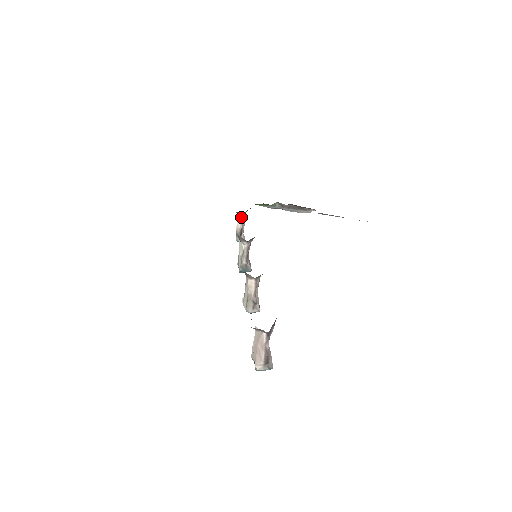
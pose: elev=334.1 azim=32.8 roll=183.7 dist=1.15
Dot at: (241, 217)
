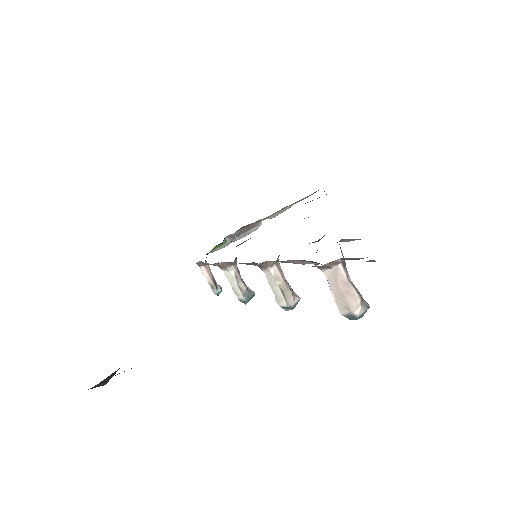
Dot at: (205, 267)
